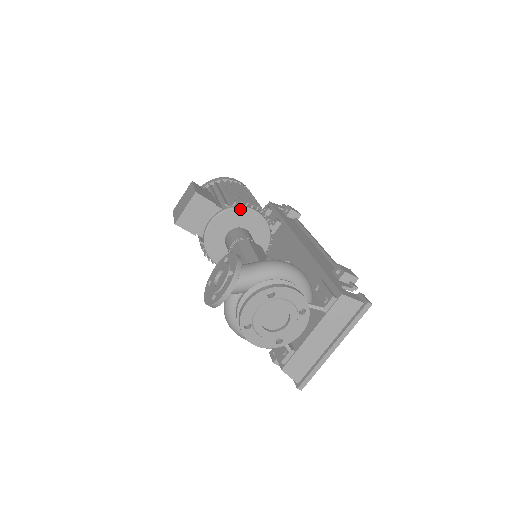
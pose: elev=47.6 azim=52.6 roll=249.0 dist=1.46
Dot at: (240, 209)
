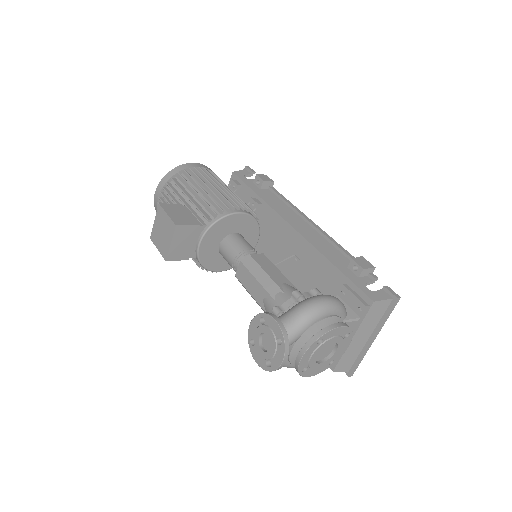
Dot at: (224, 219)
